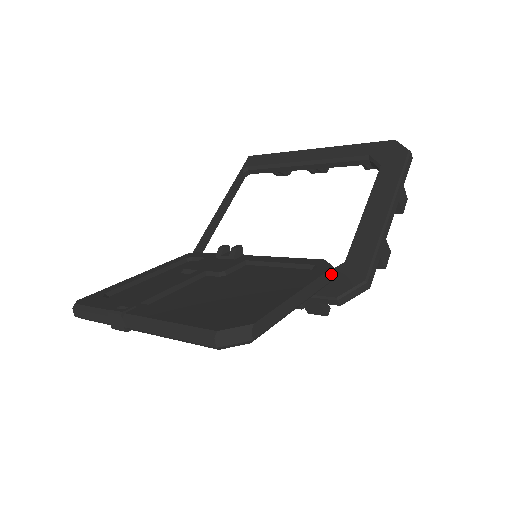
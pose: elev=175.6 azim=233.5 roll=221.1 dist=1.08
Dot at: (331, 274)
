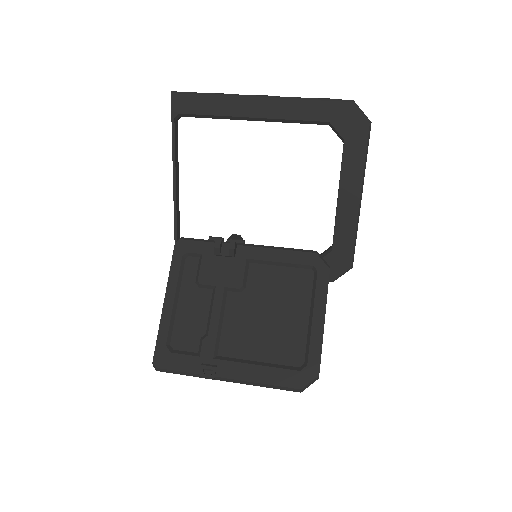
Dot at: occluded
